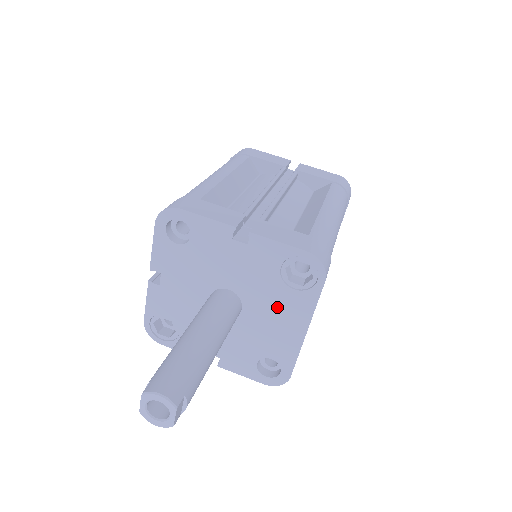
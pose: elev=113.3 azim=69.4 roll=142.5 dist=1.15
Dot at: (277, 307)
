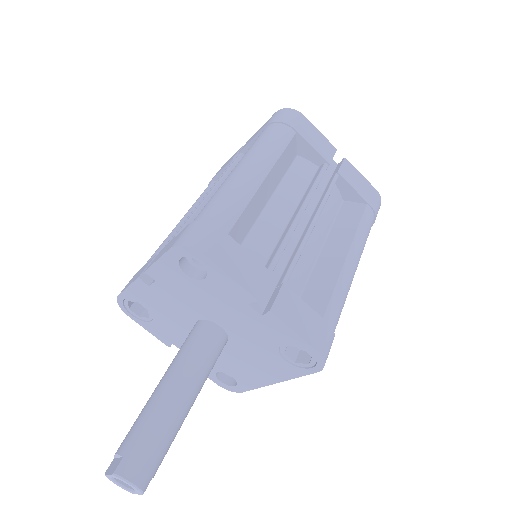
Dot at: (261, 359)
